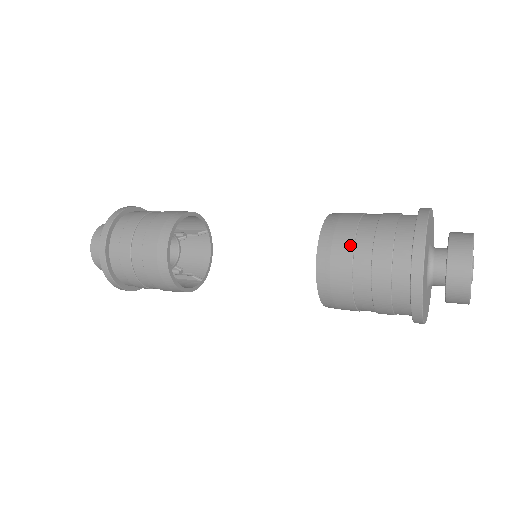
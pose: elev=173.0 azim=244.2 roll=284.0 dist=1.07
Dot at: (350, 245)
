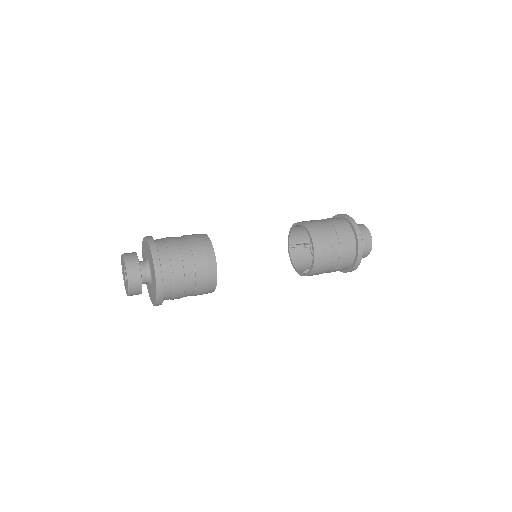
Dot at: (328, 266)
